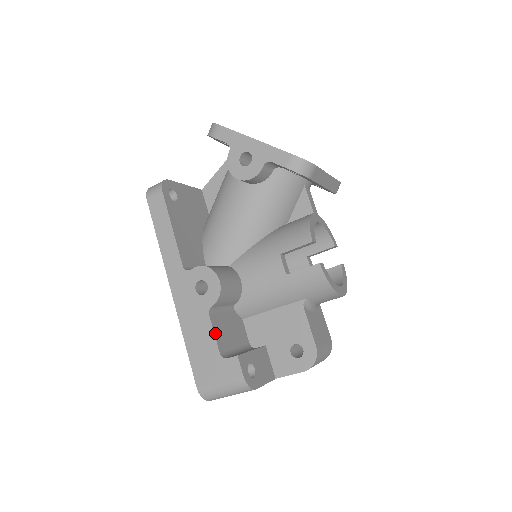
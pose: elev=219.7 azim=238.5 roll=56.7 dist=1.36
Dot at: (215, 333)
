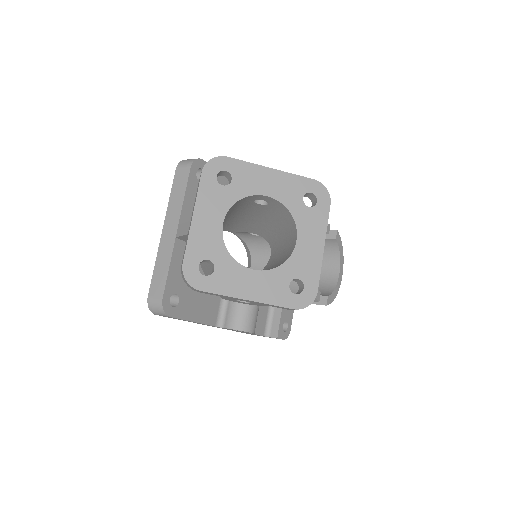
Dot at: (256, 333)
